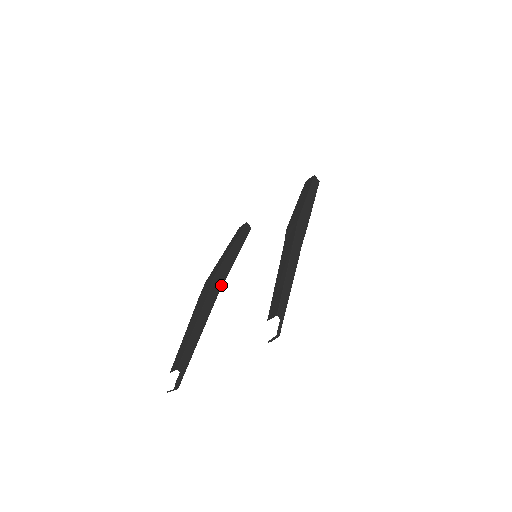
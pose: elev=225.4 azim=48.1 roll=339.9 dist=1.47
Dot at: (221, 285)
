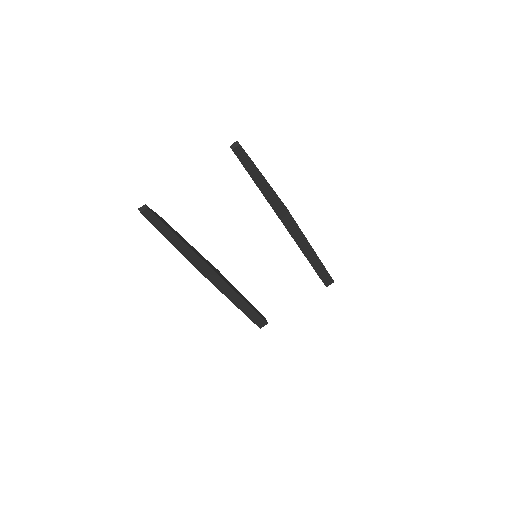
Dot at: (219, 275)
